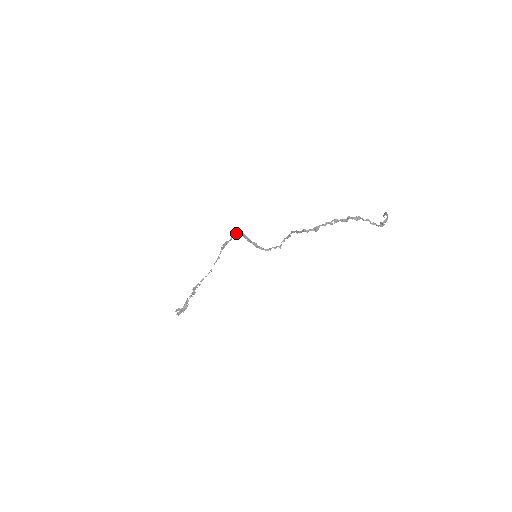
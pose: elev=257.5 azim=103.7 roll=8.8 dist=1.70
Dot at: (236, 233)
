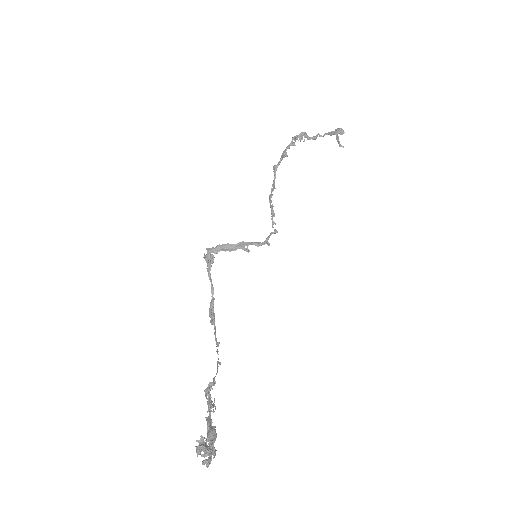
Dot at: (209, 256)
